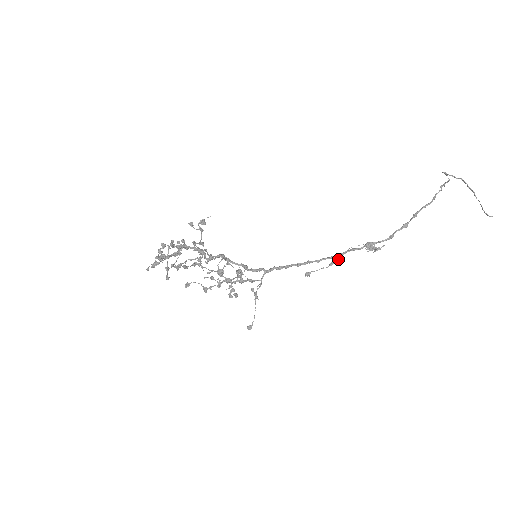
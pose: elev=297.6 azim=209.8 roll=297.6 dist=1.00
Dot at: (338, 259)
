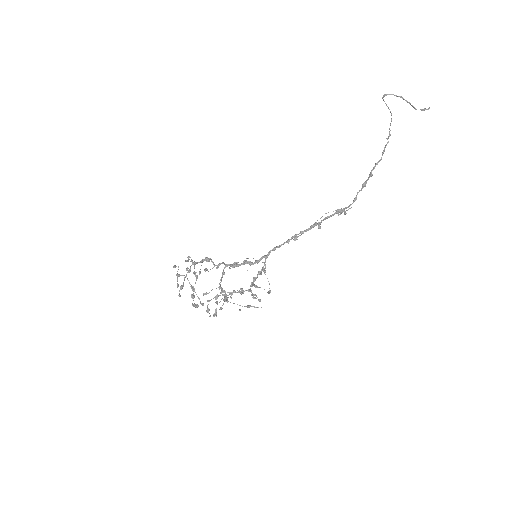
Dot at: (316, 223)
